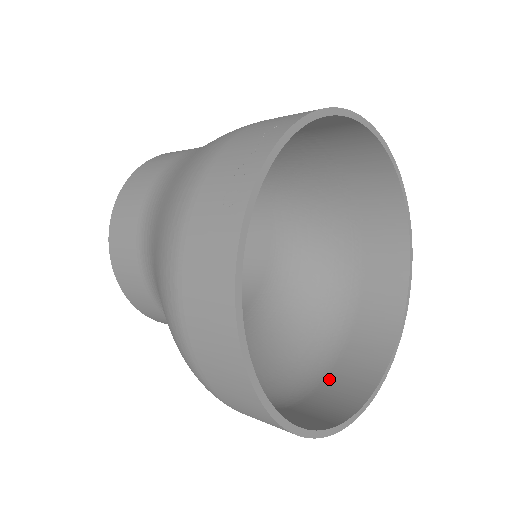
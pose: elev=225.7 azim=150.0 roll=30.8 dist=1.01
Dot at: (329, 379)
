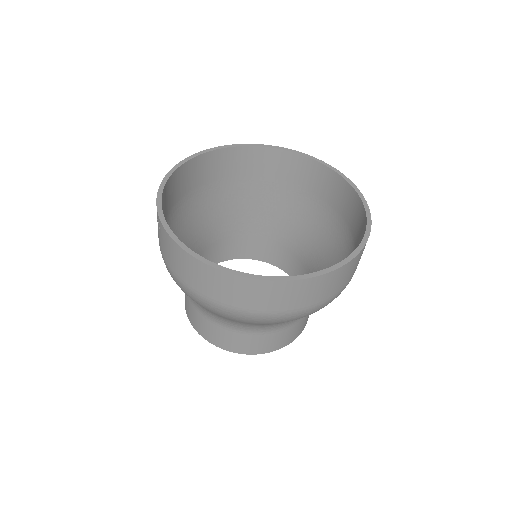
Dot at: occluded
